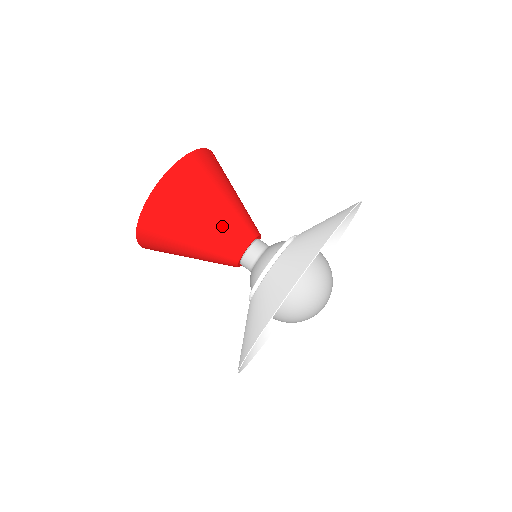
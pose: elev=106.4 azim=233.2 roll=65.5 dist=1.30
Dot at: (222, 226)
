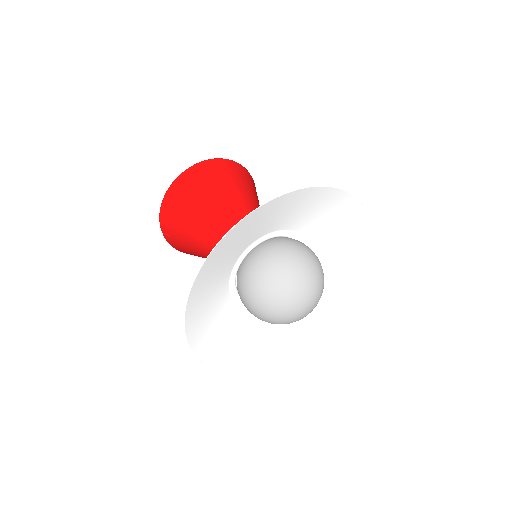
Dot at: (241, 209)
